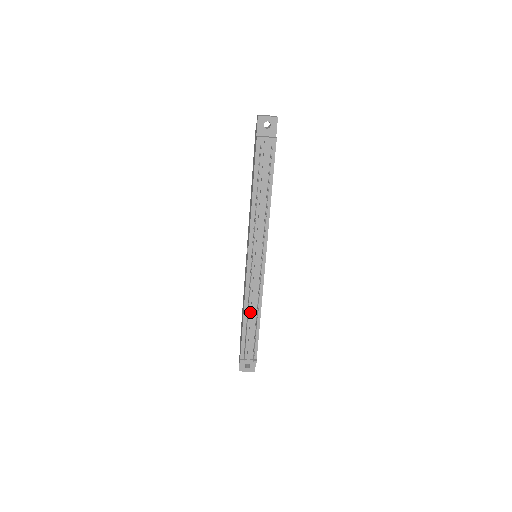
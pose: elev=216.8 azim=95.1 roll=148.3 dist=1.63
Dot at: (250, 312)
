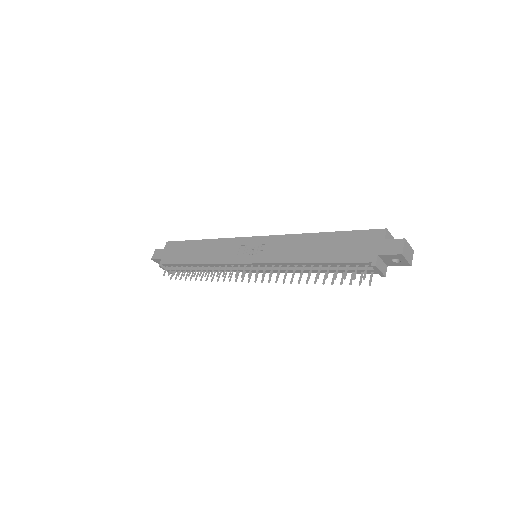
Dot at: (204, 267)
